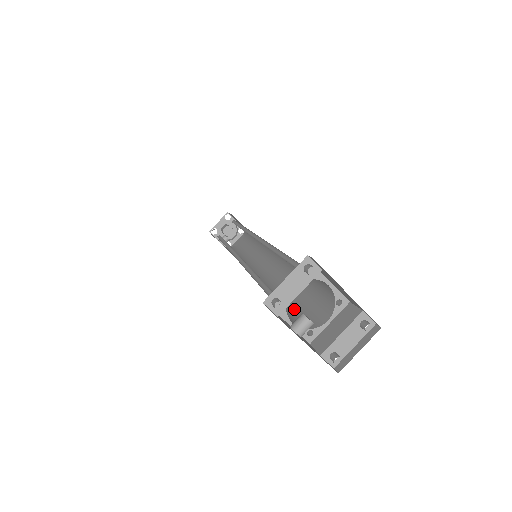
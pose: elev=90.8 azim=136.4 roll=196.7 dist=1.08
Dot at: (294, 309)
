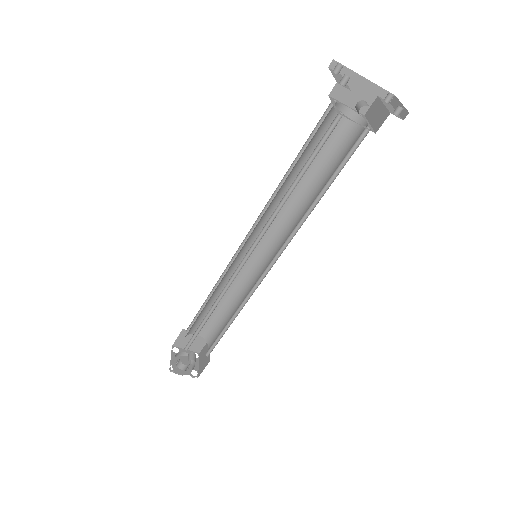
Dot at: (338, 167)
